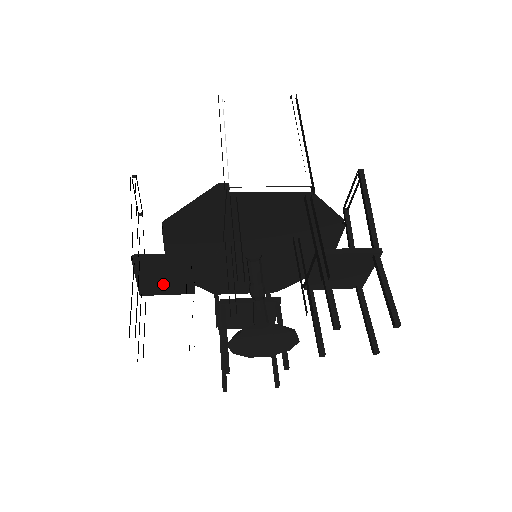
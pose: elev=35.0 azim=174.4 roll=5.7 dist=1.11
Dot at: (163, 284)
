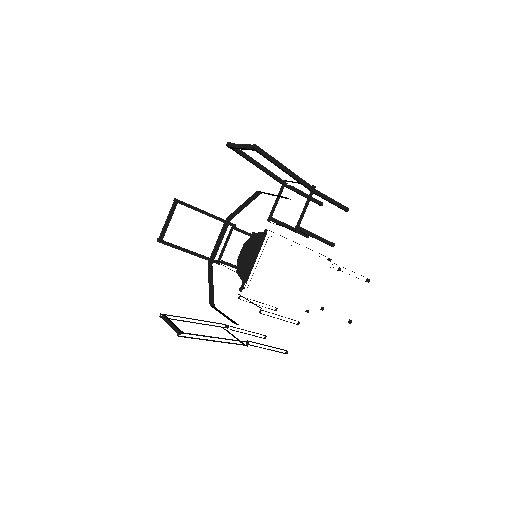
Dot at: occluded
